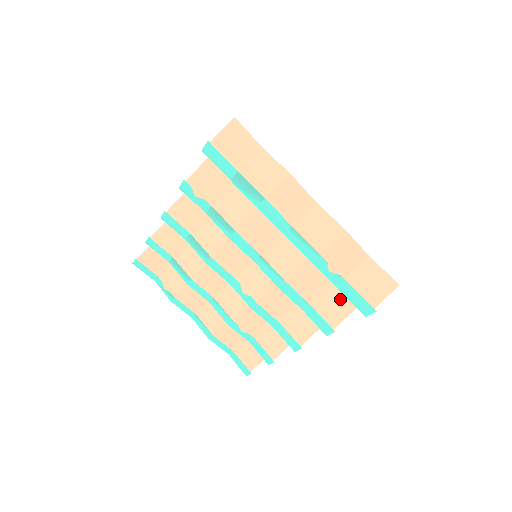
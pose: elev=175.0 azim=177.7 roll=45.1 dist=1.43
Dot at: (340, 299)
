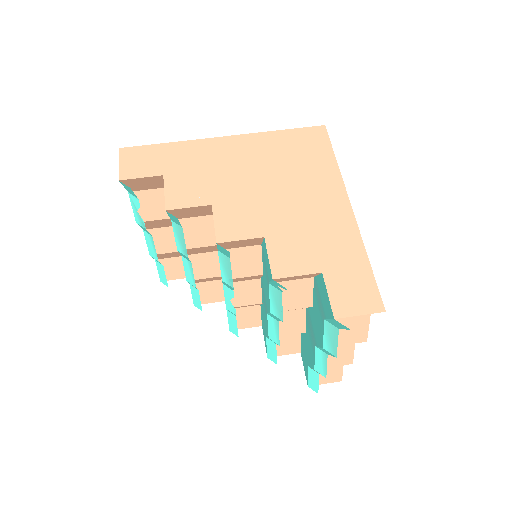
Dot at: (296, 344)
